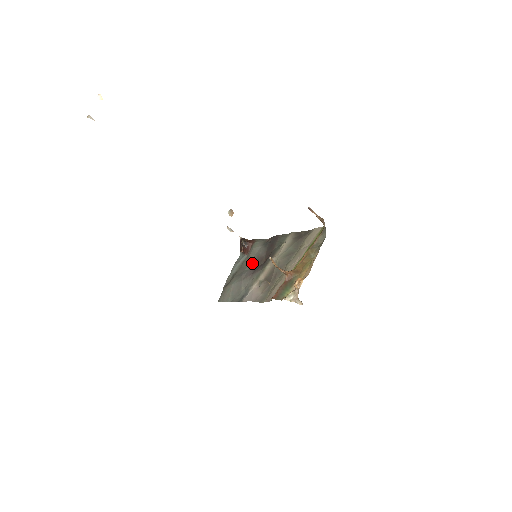
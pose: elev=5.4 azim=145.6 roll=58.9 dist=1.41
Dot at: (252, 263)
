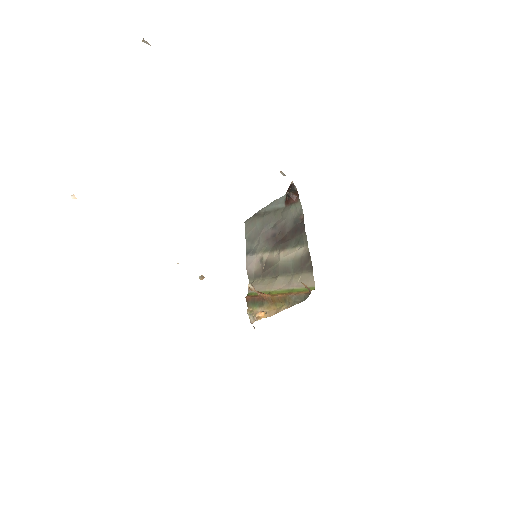
Dot at: (278, 225)
